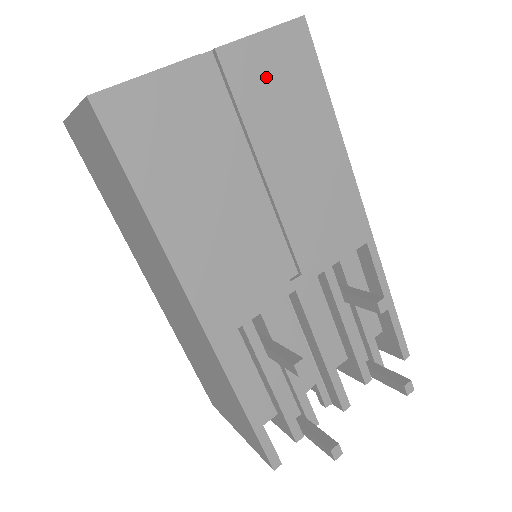
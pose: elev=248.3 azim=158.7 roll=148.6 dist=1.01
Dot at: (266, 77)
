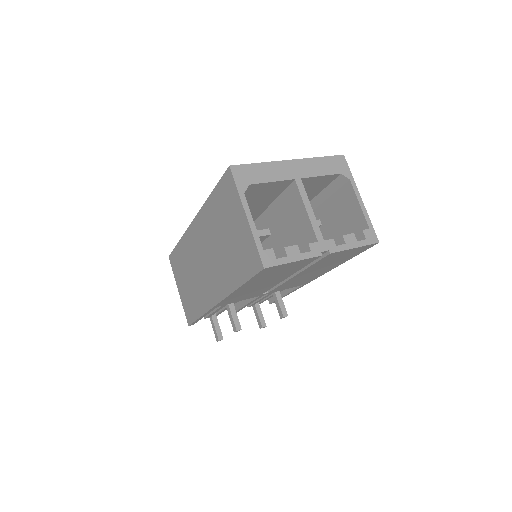
Dot at: (337, 257)
